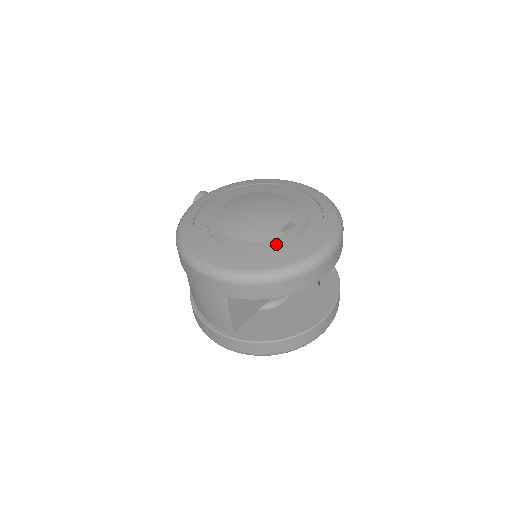
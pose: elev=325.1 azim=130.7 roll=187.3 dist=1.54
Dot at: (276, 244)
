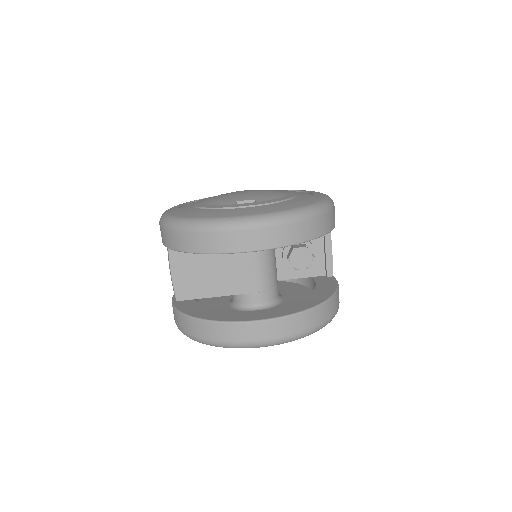
Dot at: (218, 207)
